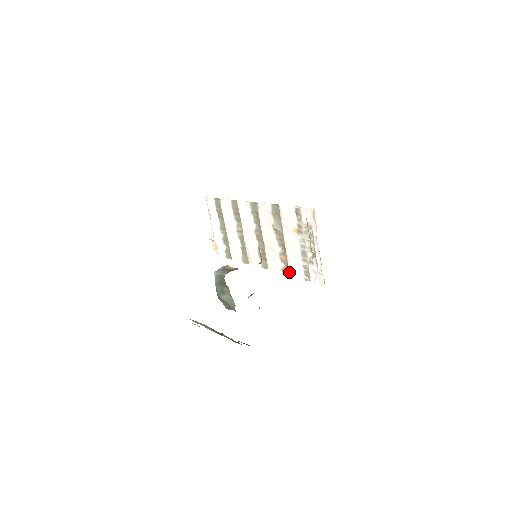
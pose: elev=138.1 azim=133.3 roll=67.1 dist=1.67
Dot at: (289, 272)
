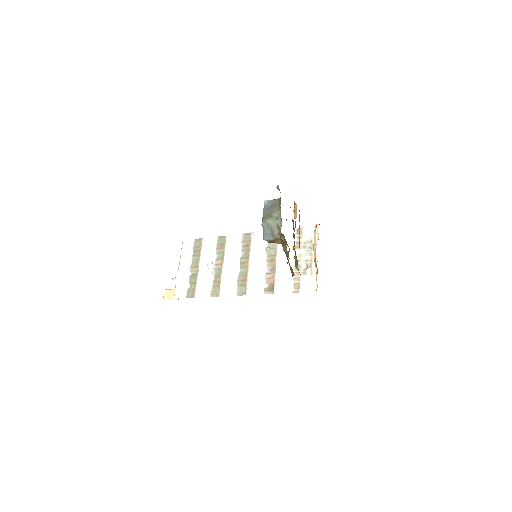
Dot at: (274, 289)
